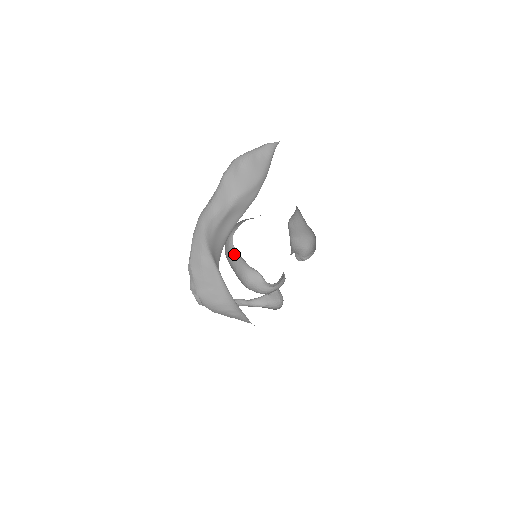
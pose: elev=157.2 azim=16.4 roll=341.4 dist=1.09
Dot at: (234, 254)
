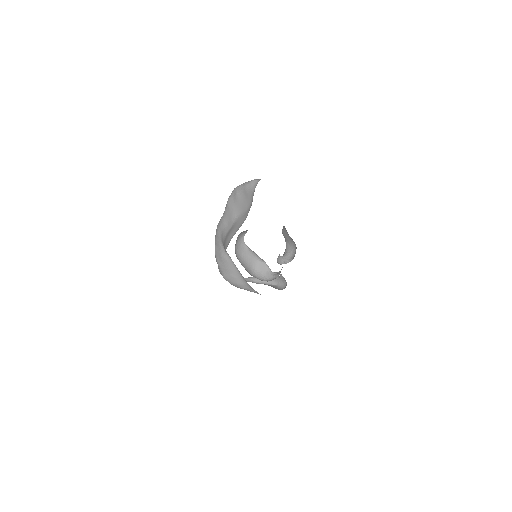
Dot at: (246, 250)
